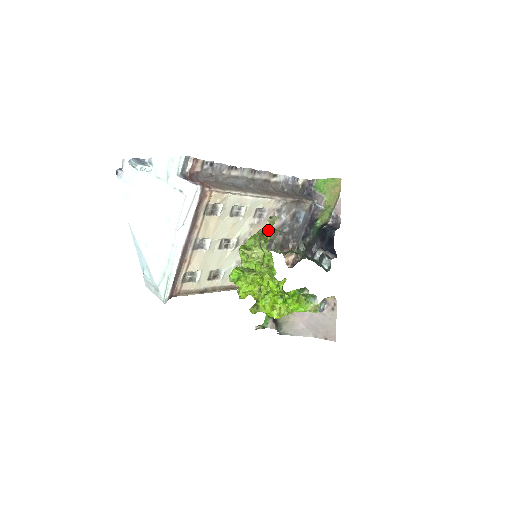
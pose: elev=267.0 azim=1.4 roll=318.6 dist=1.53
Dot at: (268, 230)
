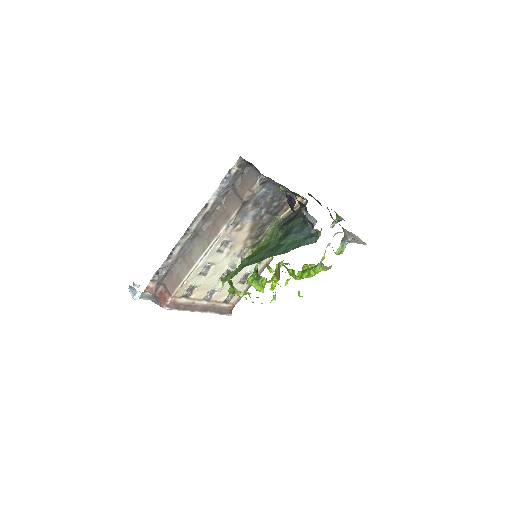
Dot at: occluded
